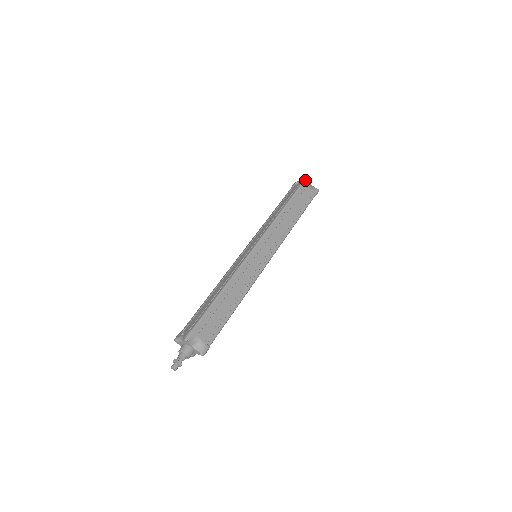
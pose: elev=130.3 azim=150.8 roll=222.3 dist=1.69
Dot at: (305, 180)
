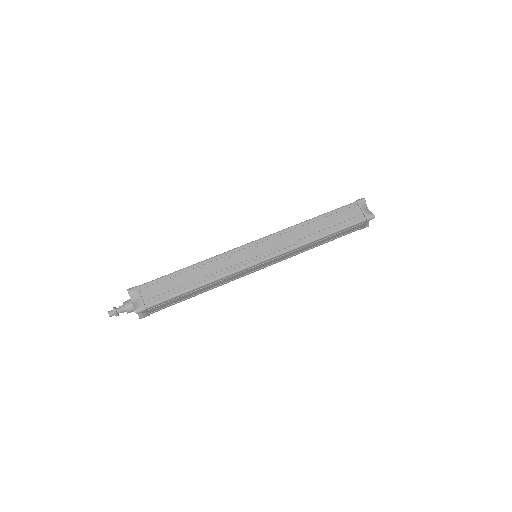
Dot at: (357, 200)
